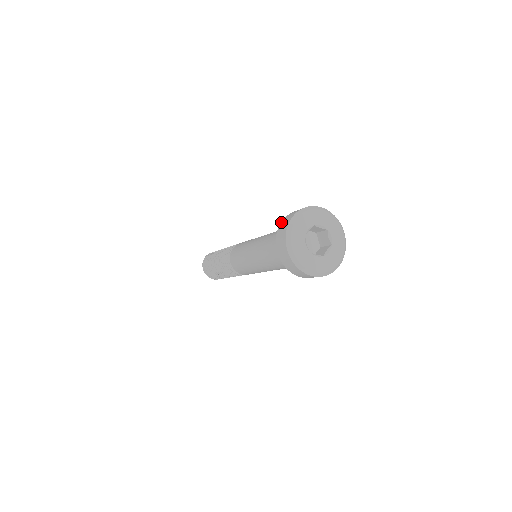
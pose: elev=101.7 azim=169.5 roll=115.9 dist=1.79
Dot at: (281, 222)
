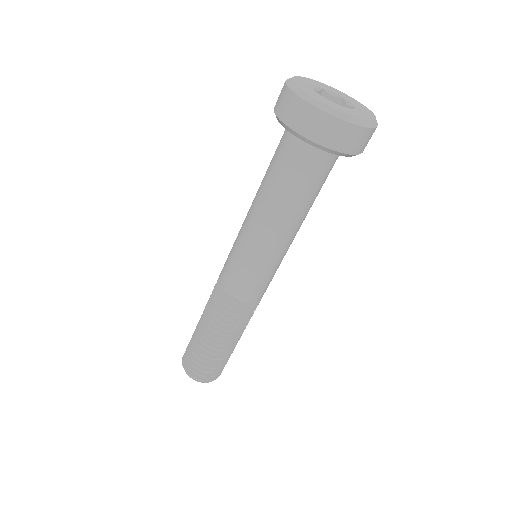
Dot at: (281, 120)
